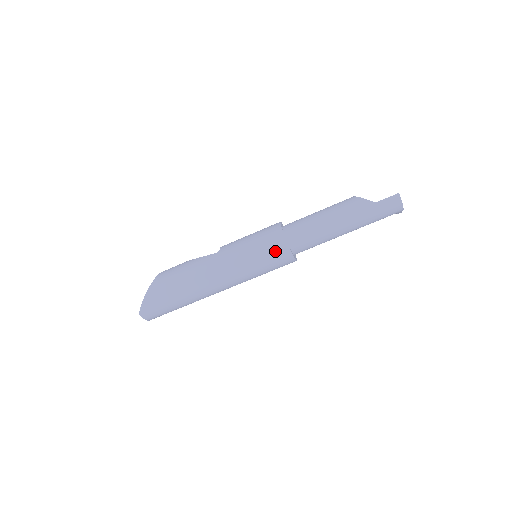
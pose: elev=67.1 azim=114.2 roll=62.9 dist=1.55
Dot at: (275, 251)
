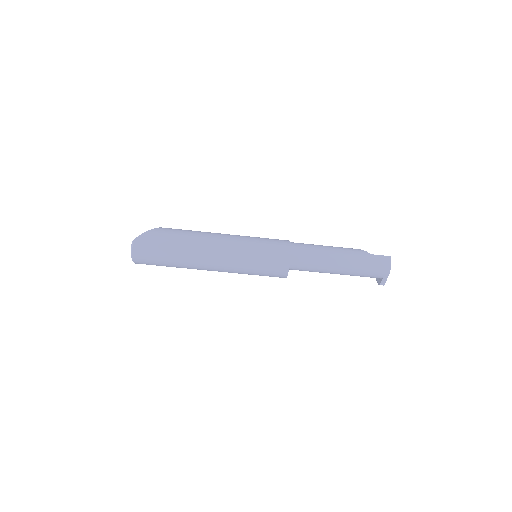
Dot at: (278, 249)
